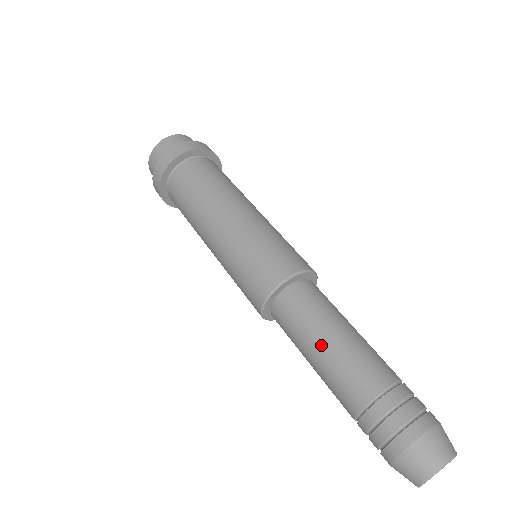
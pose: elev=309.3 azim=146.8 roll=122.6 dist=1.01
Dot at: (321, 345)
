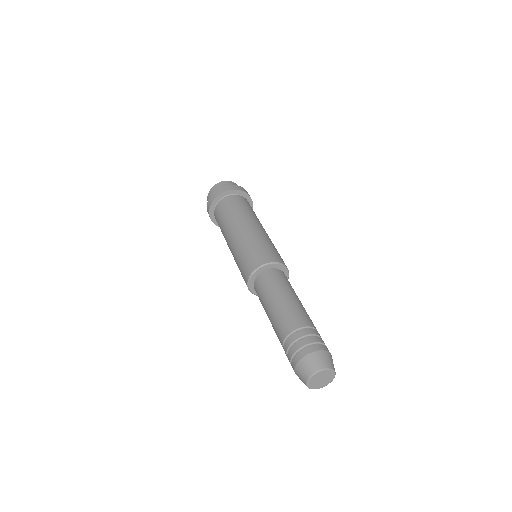
Dot at: (267, 315)
